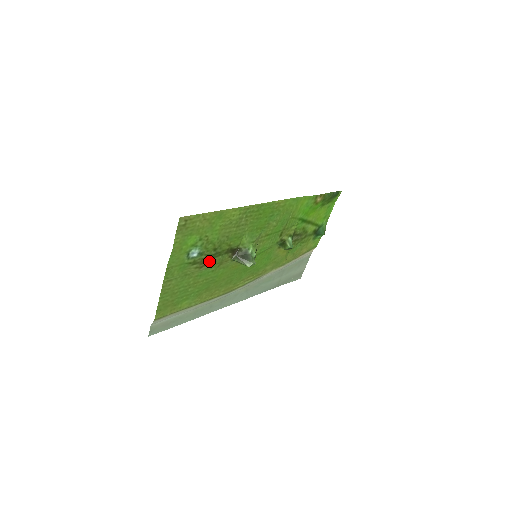
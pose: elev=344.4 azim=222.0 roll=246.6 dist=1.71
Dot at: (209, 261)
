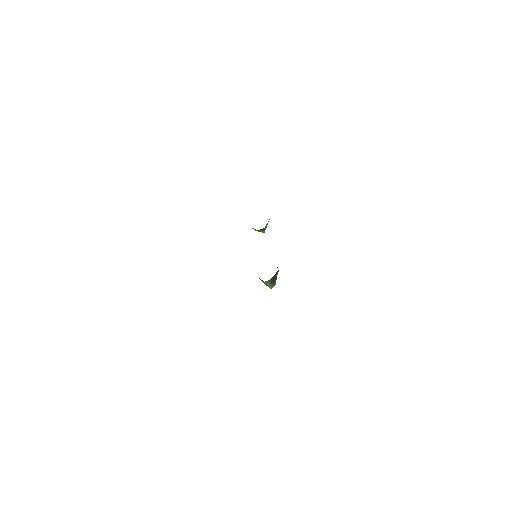
Dot at: occluded
